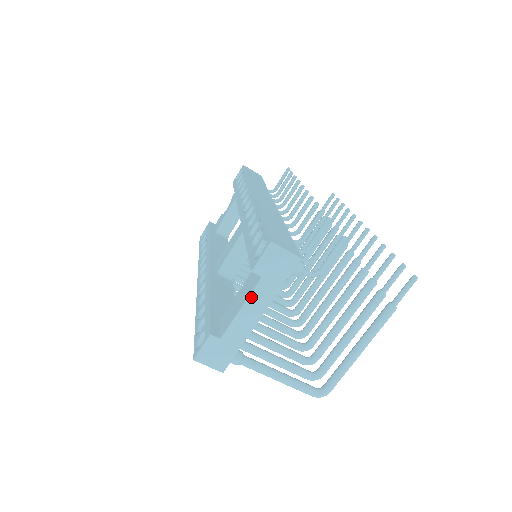
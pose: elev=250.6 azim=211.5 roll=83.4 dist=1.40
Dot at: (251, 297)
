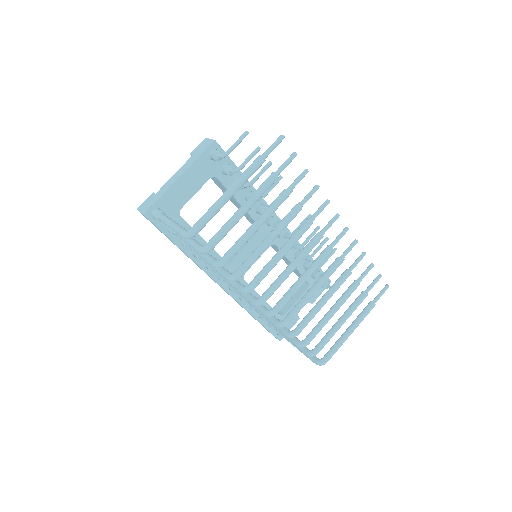
Dot at: (182, 167)
